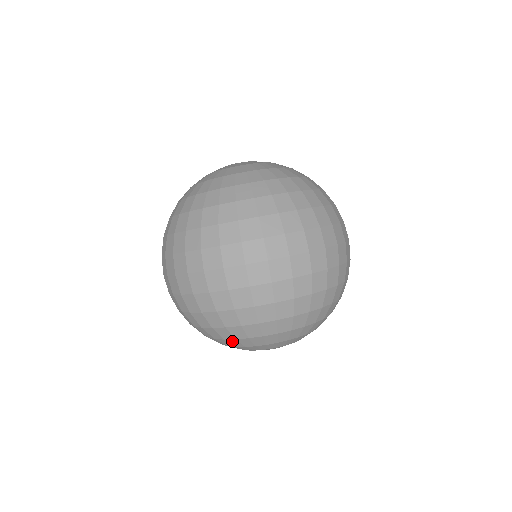
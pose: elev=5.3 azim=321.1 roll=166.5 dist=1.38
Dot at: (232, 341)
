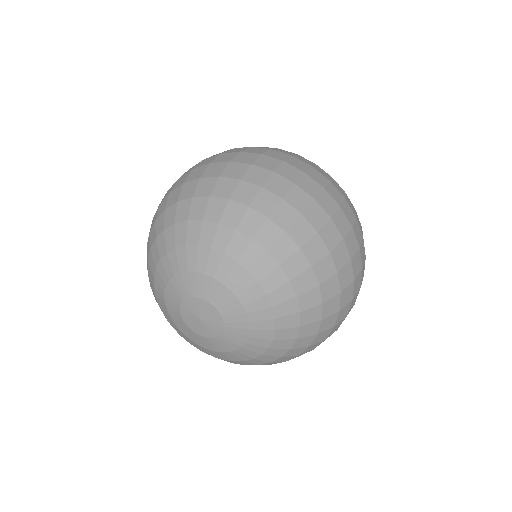
Dot at: (149, 271)
